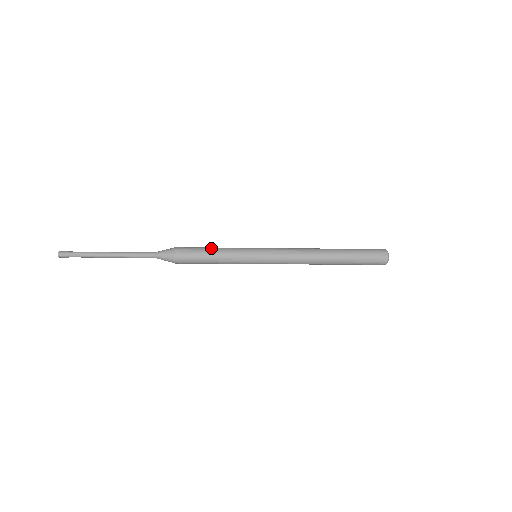
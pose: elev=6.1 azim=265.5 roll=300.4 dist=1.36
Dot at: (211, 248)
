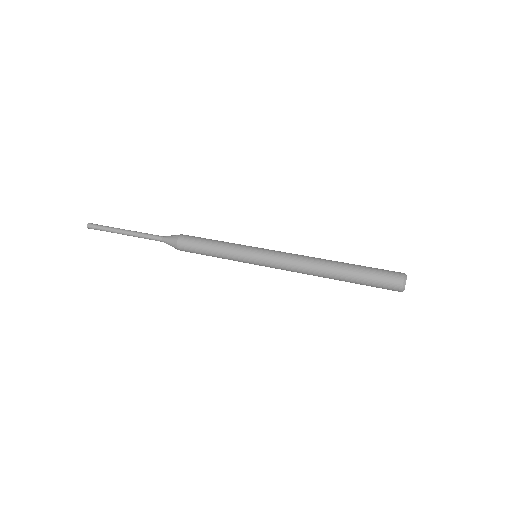
Dot at: (209, 253)
